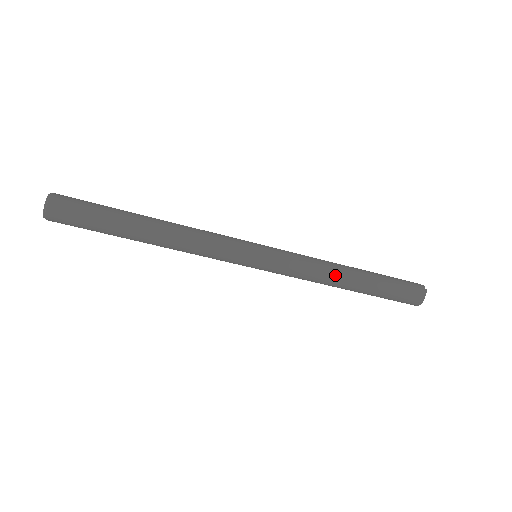
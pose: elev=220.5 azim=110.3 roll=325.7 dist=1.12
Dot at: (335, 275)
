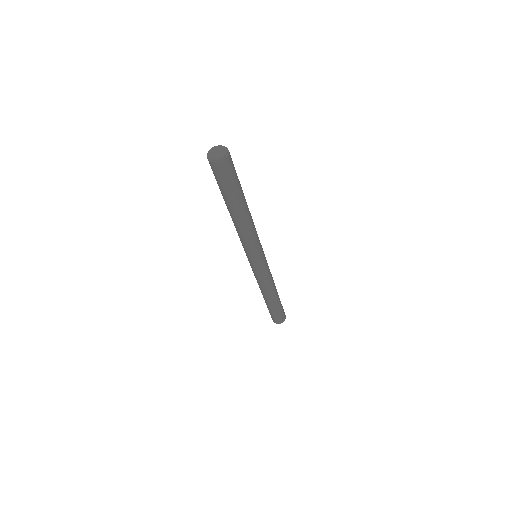
Dot at: occluded
